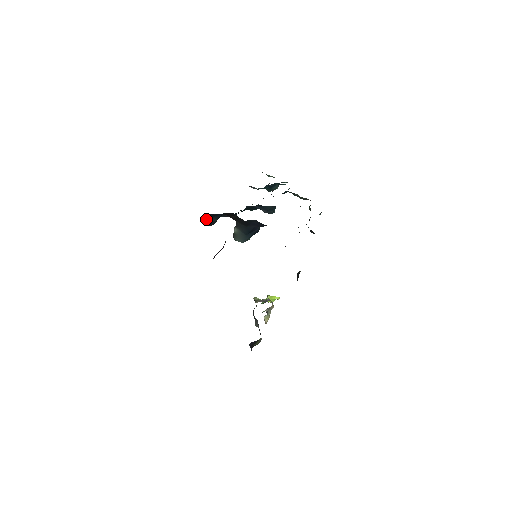
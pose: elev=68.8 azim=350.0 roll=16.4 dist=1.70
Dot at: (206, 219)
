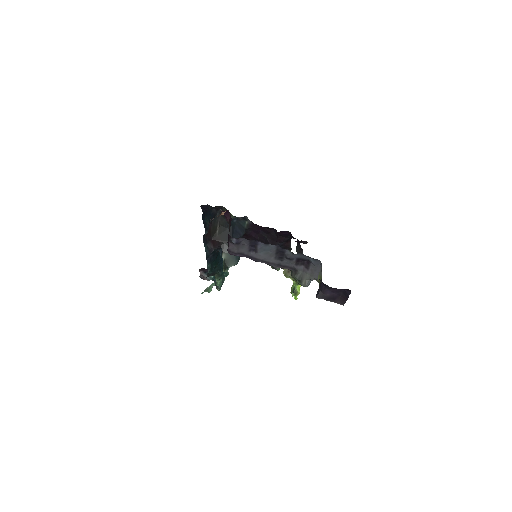
Dot at: occluded
